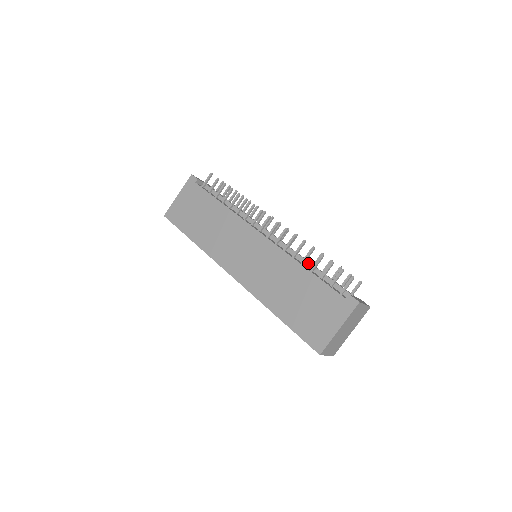
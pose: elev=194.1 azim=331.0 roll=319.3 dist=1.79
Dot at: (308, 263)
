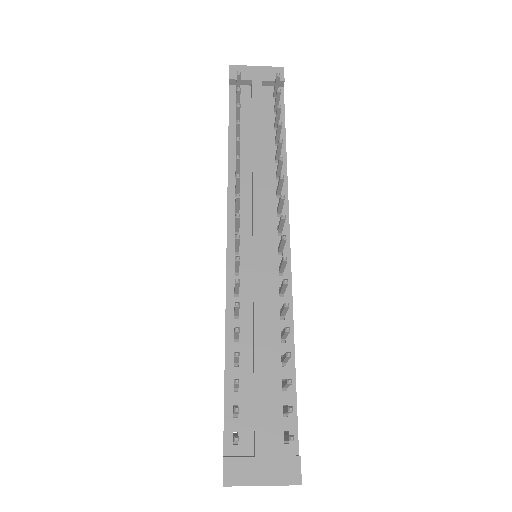
Dot at: (253, 336)
